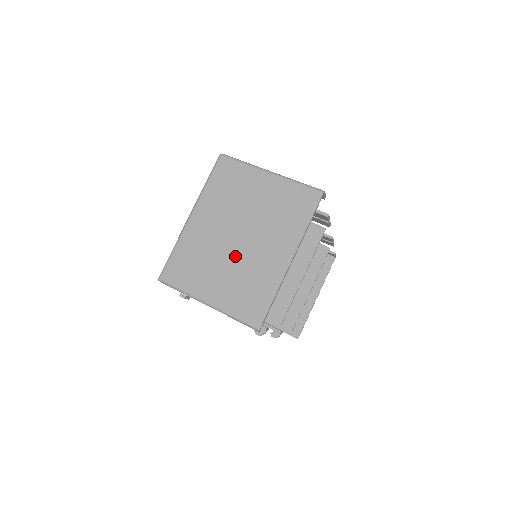
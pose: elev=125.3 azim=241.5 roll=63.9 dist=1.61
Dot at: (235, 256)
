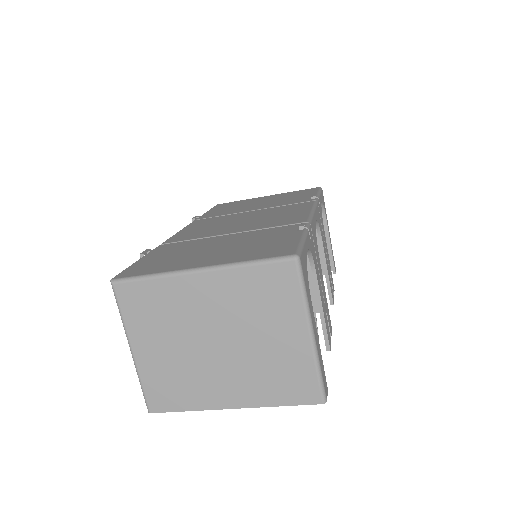
Dot at: (194, 351)
